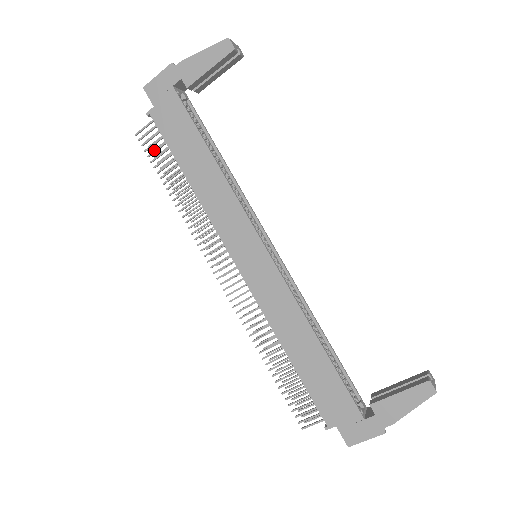
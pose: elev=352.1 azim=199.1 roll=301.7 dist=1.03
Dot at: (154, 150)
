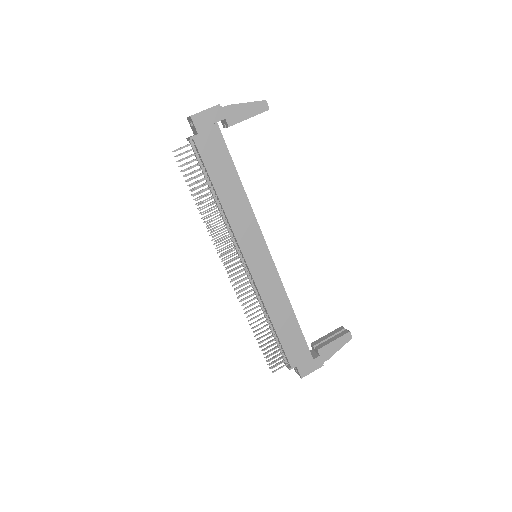
Dot at: (190, 168)
